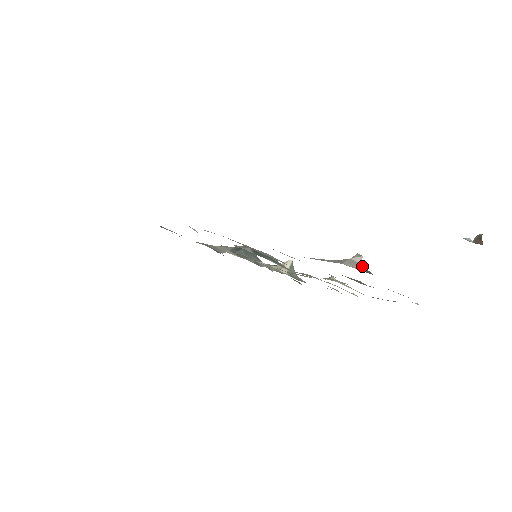
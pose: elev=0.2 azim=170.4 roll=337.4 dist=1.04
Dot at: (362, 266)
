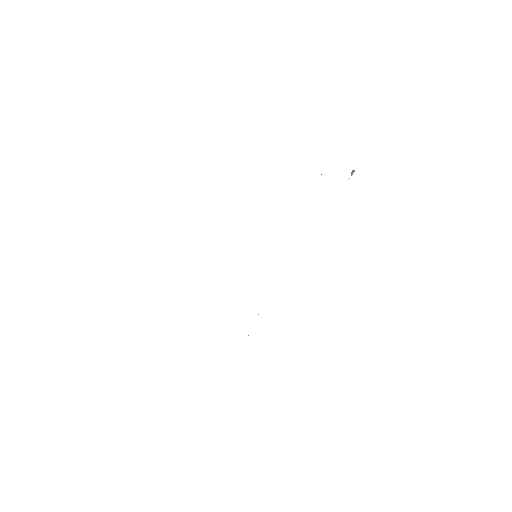
Dot at: occluded
